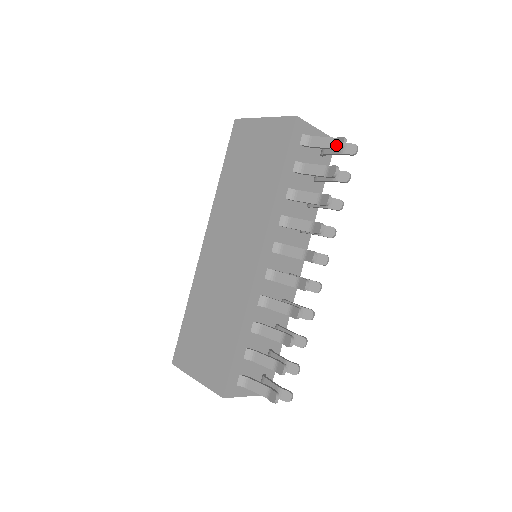
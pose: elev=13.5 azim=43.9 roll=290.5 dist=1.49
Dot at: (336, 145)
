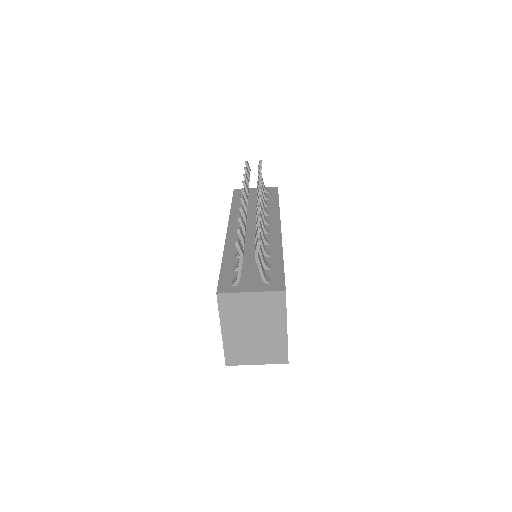
Dot at: occluded
